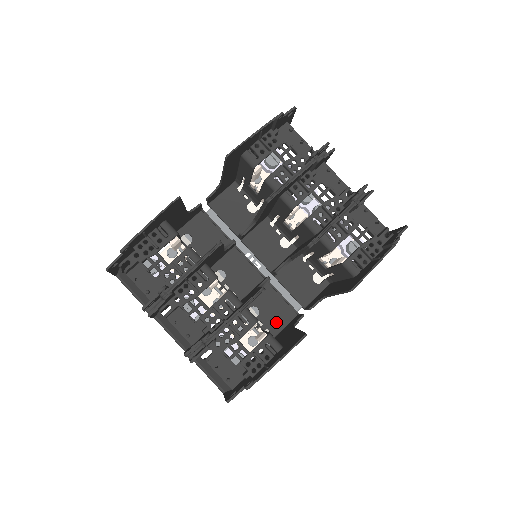
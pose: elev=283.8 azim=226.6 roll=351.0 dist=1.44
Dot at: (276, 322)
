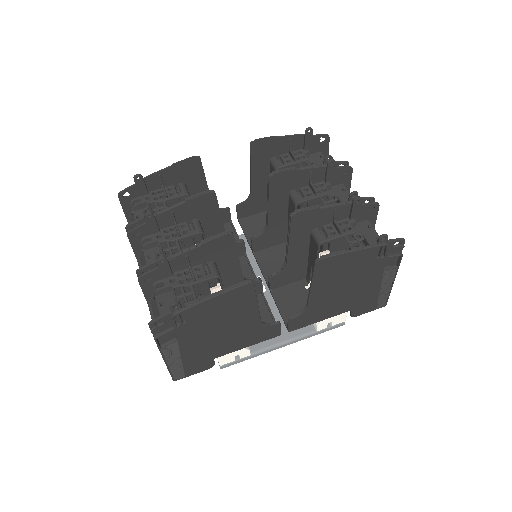
Dot at: occluded
